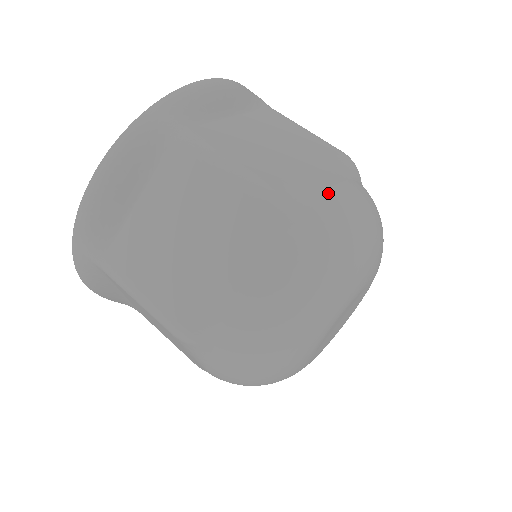
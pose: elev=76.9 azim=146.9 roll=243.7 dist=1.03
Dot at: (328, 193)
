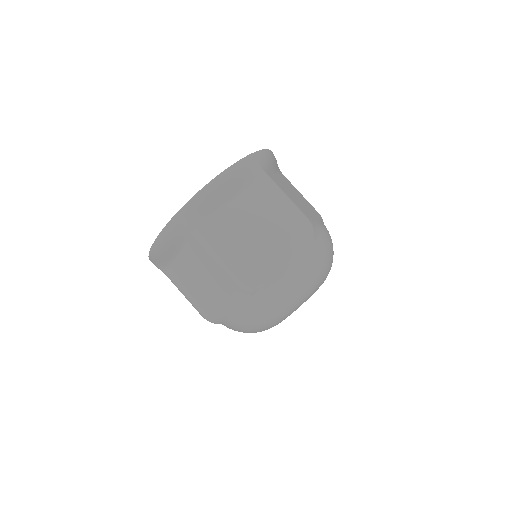
Dot at: (324, 231)
